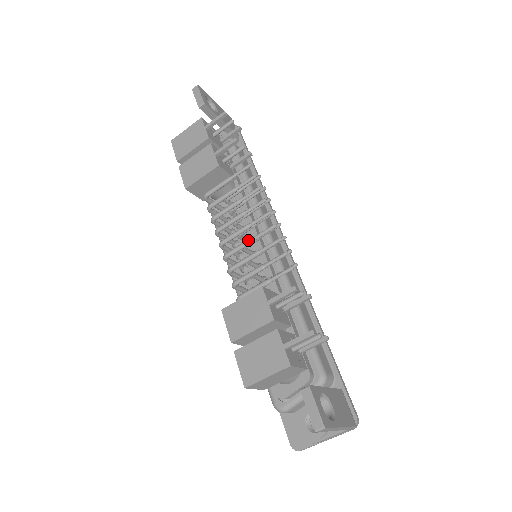
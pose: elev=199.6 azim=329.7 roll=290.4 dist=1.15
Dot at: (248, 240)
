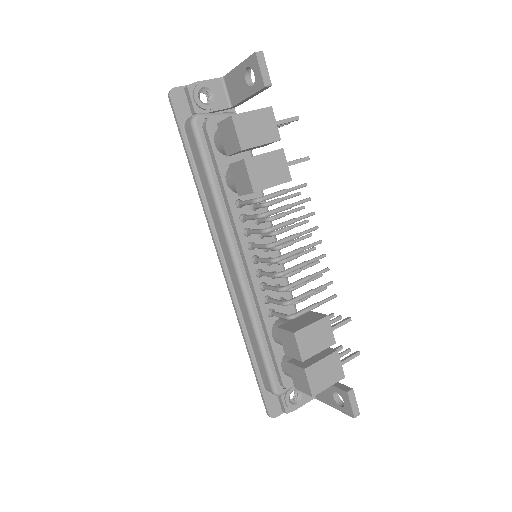
Dot at: (304, 264)
